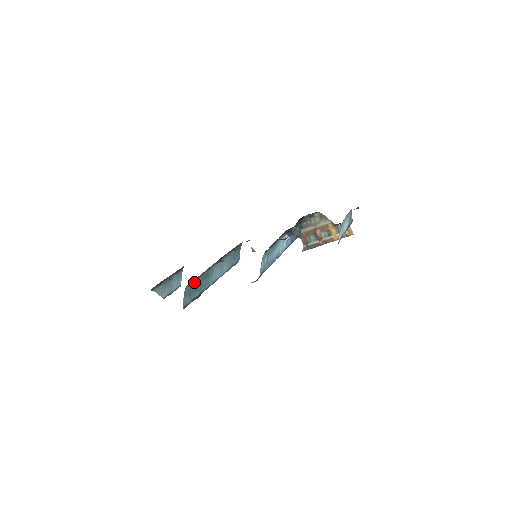
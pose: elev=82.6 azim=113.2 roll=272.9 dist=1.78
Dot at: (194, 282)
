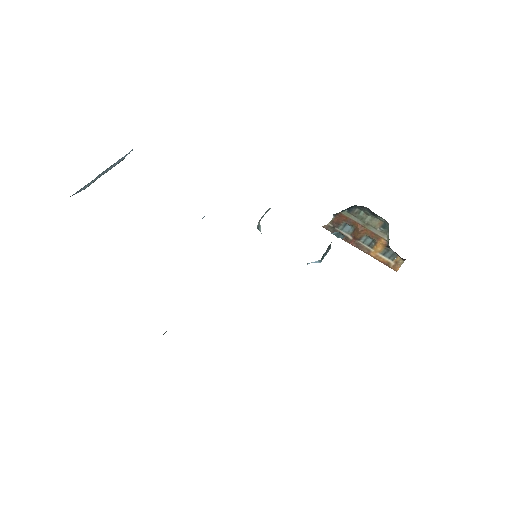
Dot at: occluded
